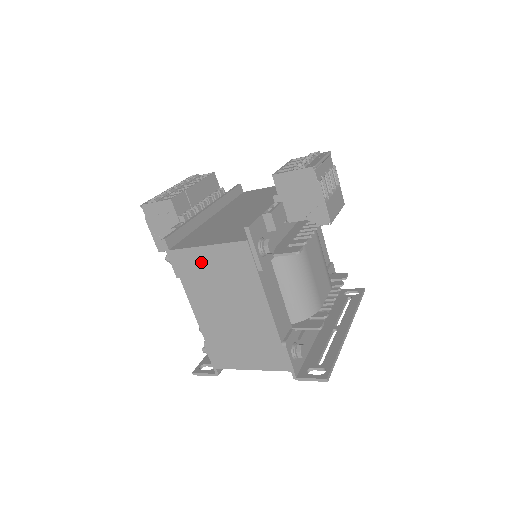
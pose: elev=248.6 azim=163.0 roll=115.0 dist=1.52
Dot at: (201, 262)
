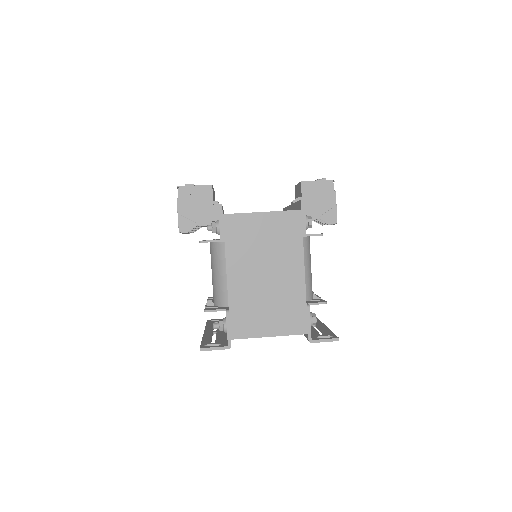
Dot at: (253, 227)
